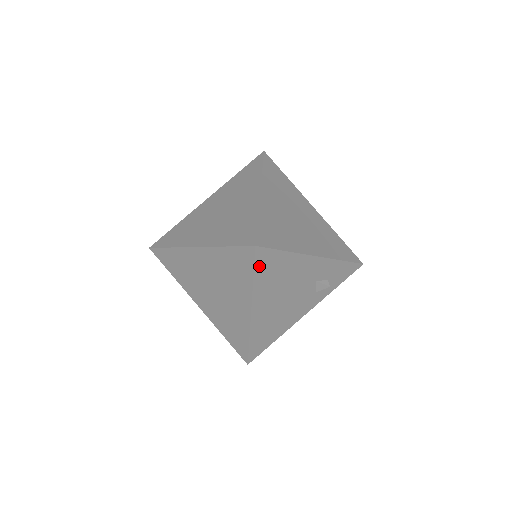
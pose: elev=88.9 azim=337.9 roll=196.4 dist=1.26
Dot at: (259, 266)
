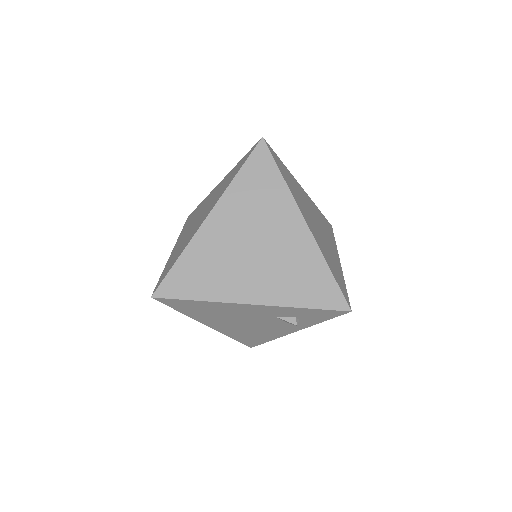
Dot at: (175, 306)
